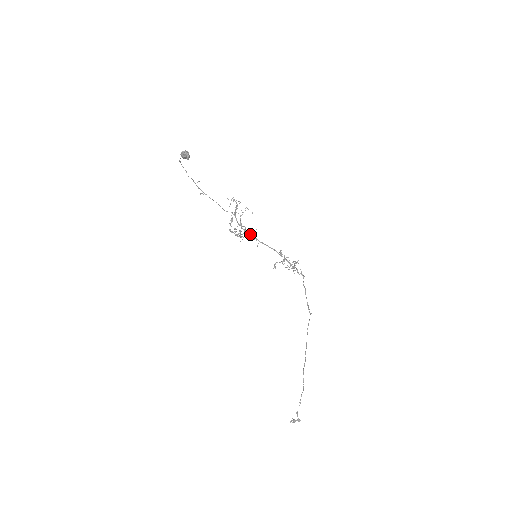
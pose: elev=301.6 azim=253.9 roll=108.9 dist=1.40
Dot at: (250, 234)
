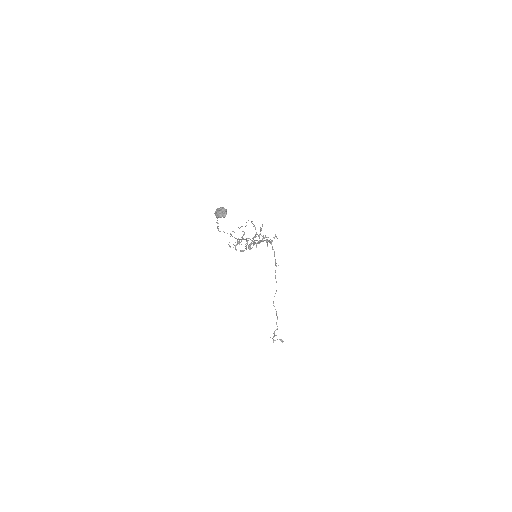
Dot at: (257, 243)
